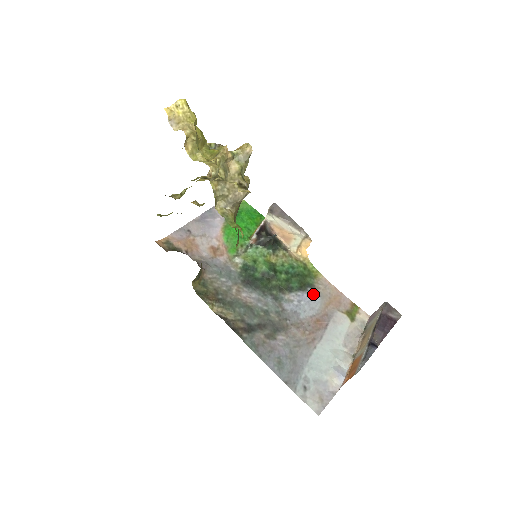
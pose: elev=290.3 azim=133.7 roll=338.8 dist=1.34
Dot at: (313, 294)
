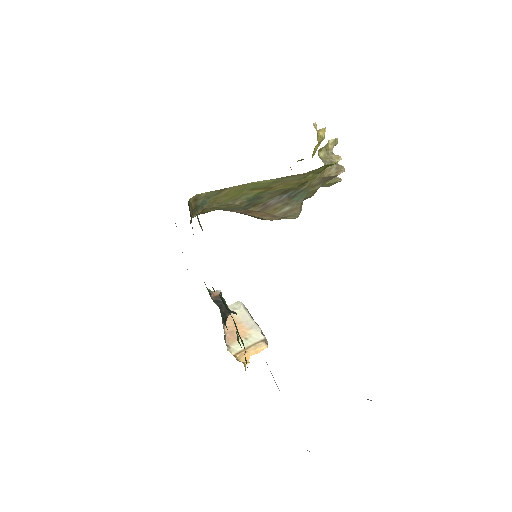
Dot at: occluded
